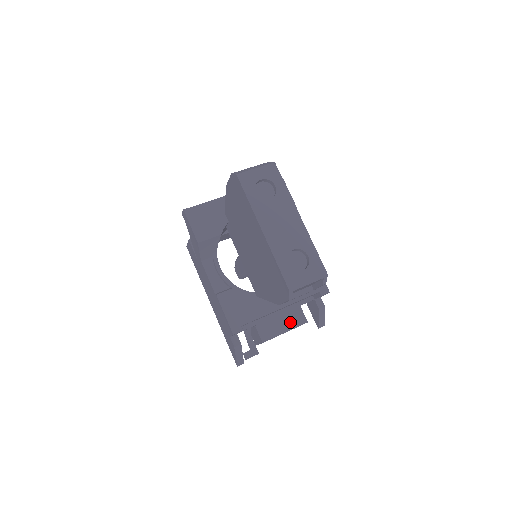
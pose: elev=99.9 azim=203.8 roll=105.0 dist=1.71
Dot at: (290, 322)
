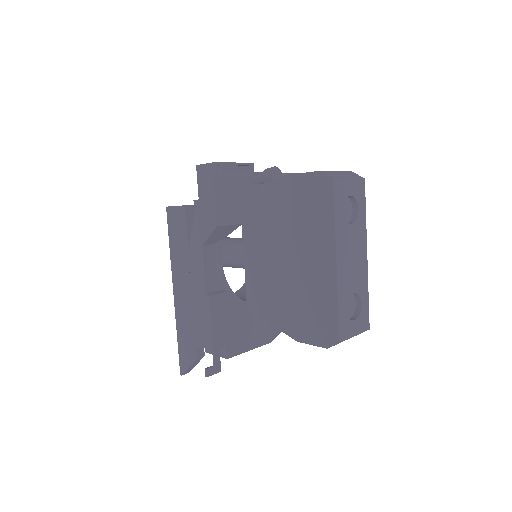
Dot at: (258, 339)
